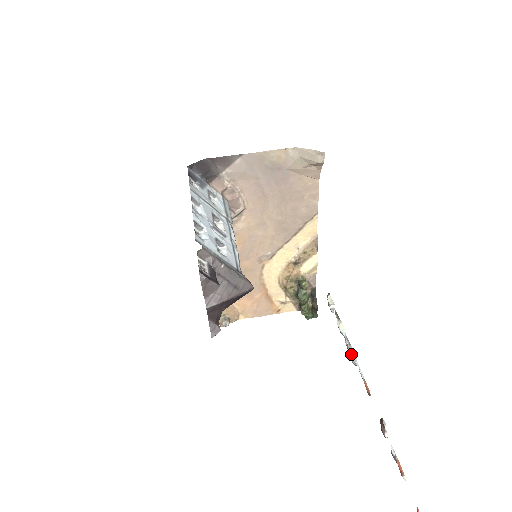
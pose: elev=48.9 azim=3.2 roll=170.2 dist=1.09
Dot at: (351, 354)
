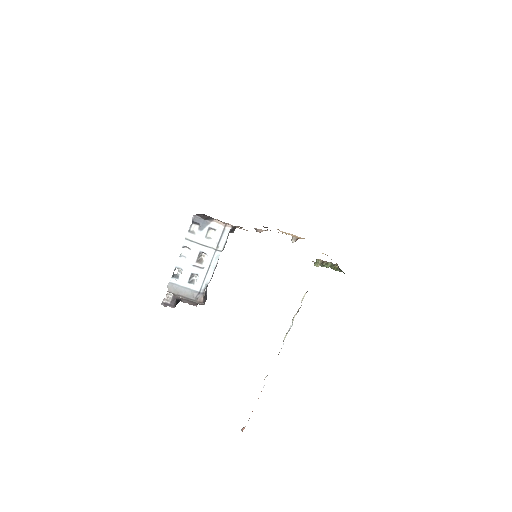
Dot at: (284, 337)
